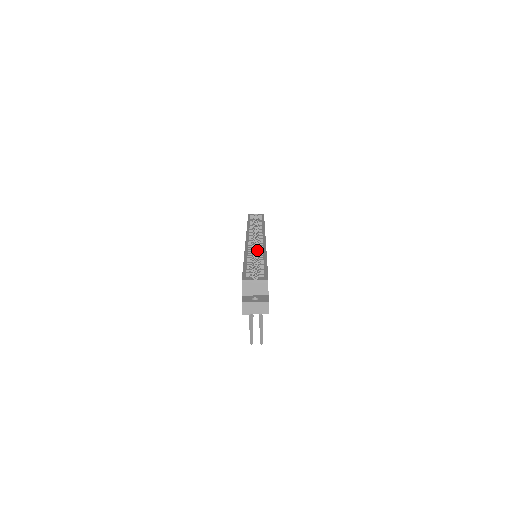
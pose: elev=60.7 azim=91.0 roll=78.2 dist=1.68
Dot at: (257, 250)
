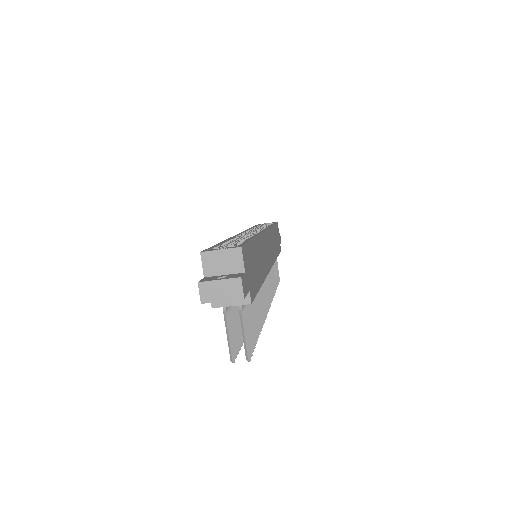
Dot at: occluded
